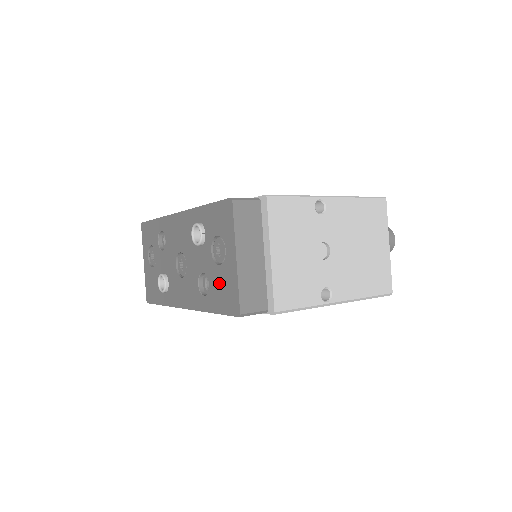
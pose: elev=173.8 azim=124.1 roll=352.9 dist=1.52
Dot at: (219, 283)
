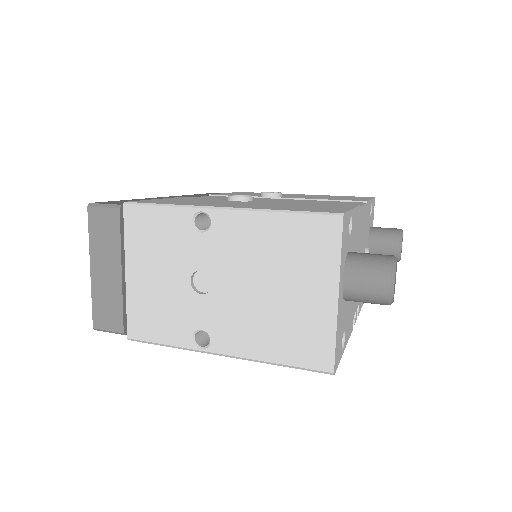
Dot at: occluded
